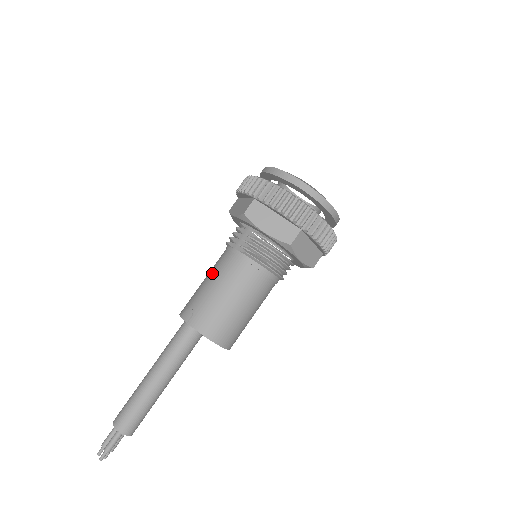
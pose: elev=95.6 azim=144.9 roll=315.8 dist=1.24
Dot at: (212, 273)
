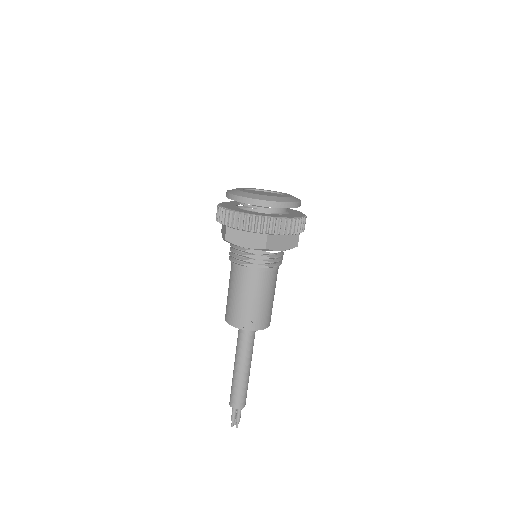
Dot at: (247, 291)
